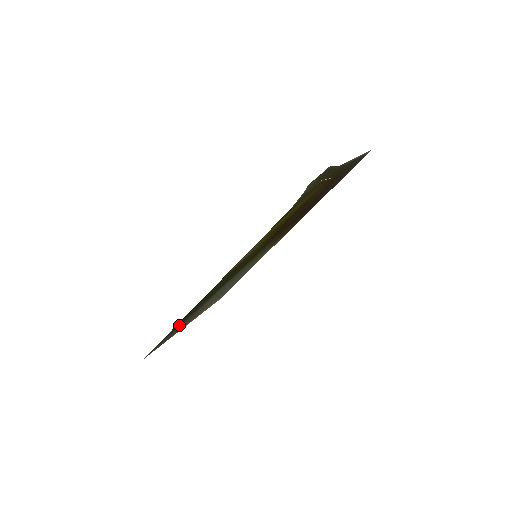
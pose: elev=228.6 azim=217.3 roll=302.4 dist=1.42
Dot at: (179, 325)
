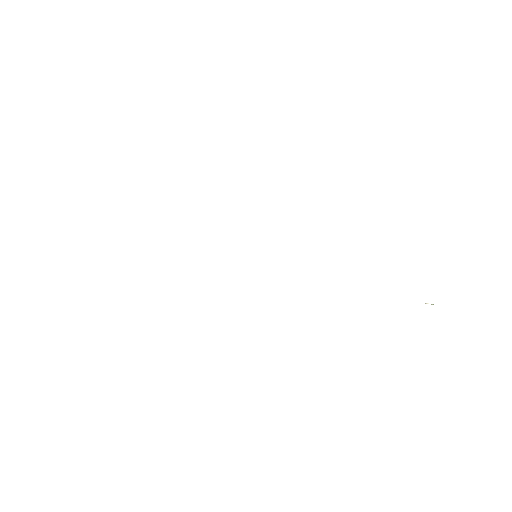
Dot at: occluded
